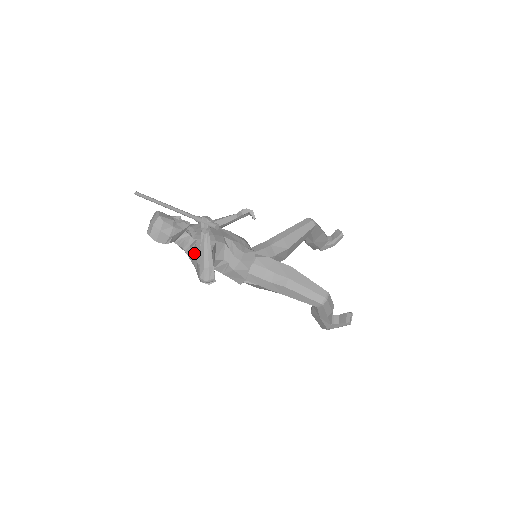
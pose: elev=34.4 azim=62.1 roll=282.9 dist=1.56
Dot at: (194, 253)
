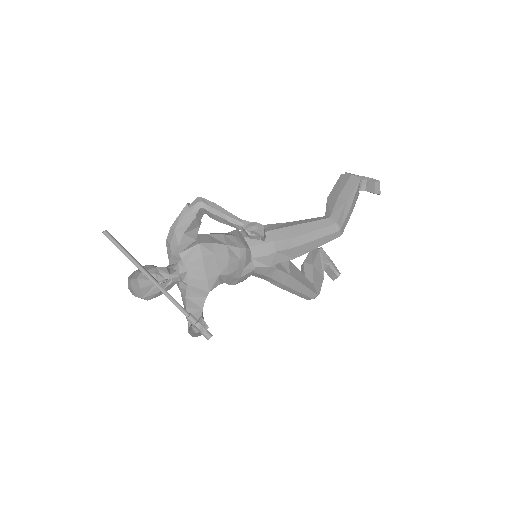
Dot at: (183, 300)
